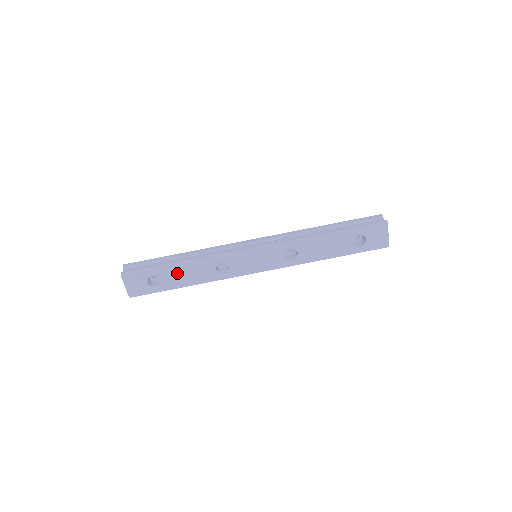
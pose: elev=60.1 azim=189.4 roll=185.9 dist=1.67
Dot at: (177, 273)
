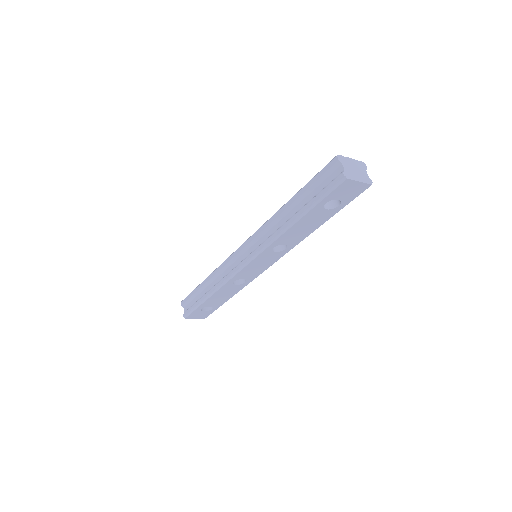
Dot at: (214, 300)
